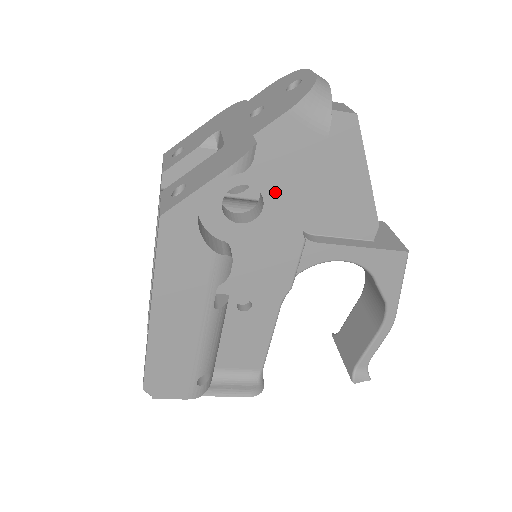
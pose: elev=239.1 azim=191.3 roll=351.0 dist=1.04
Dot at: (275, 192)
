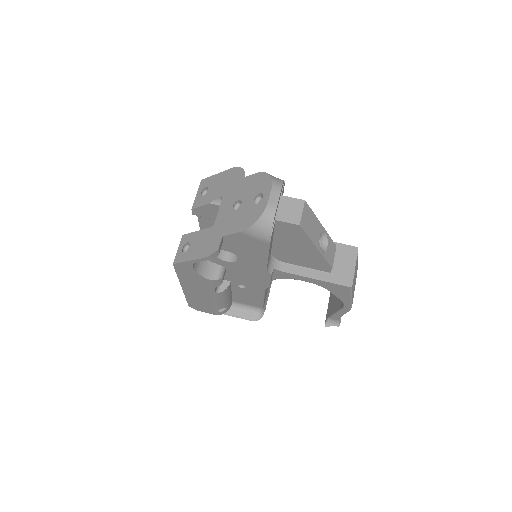
Dot at: (244, 256)
